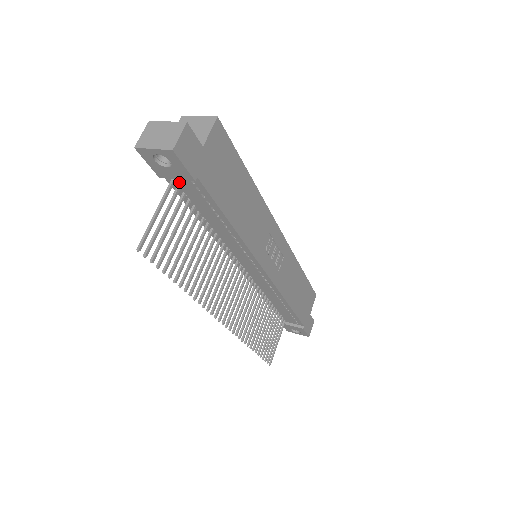
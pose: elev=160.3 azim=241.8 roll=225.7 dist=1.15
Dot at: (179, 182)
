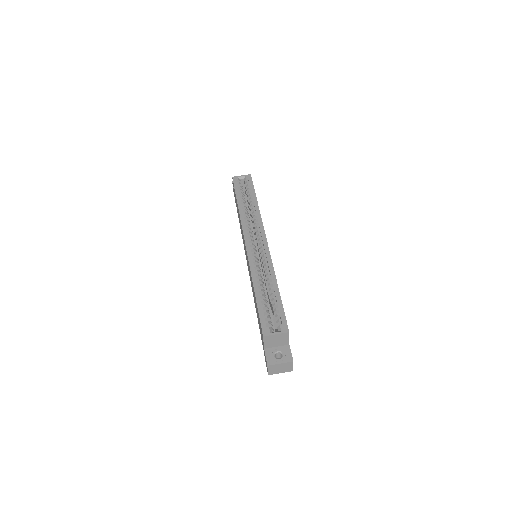
Dot at: occluded
